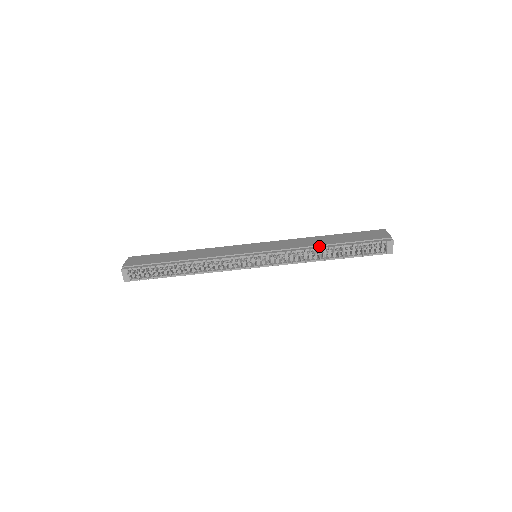
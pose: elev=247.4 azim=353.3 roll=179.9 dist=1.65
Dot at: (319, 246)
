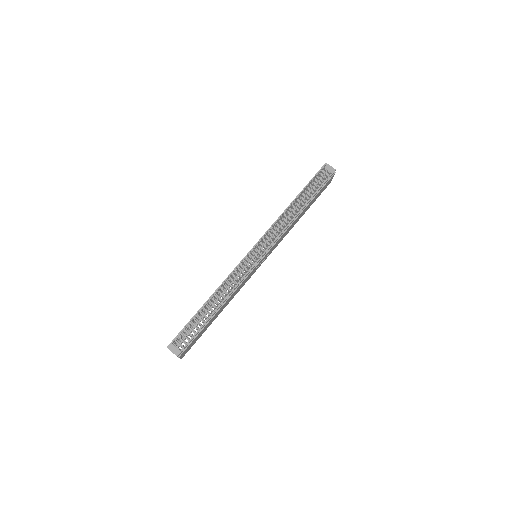
Dot at: (287, 208)
